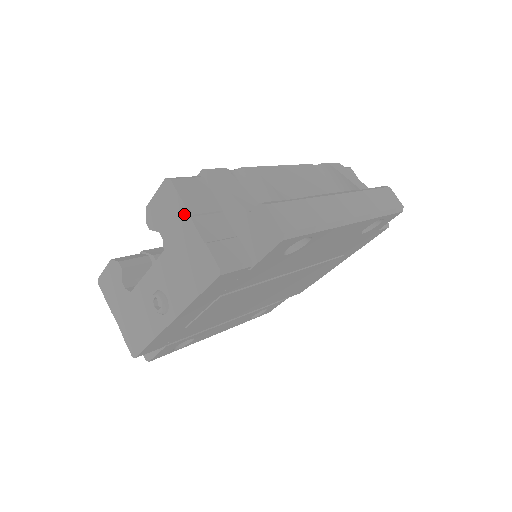
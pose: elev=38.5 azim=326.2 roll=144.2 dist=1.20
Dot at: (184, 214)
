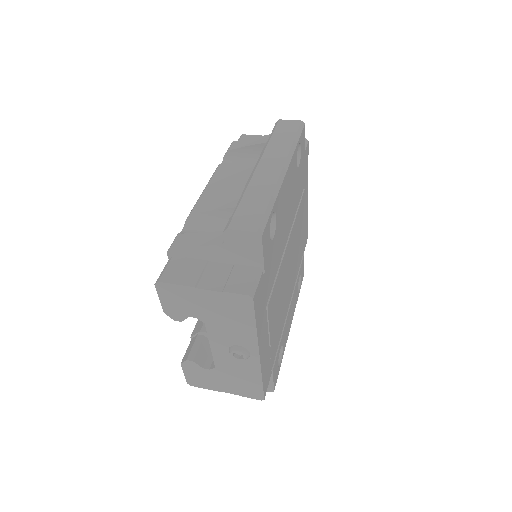
Dot at: (190, 291)
